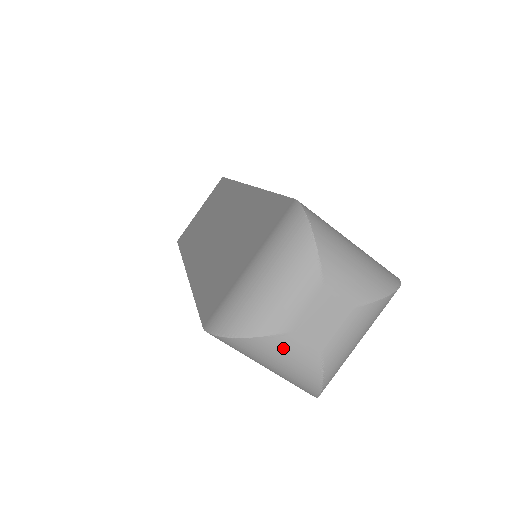
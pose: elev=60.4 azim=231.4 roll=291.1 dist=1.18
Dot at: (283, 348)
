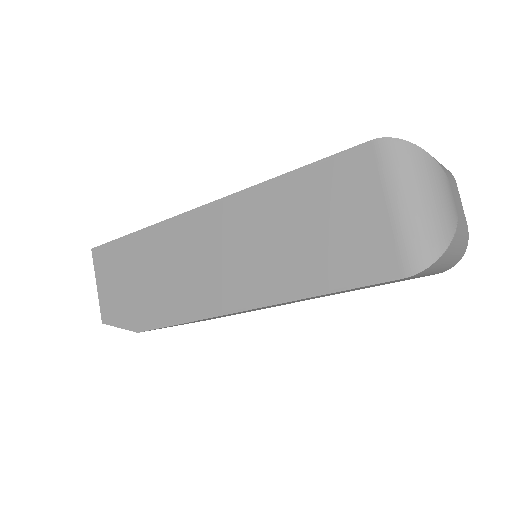
Dot at: (443, 184)
